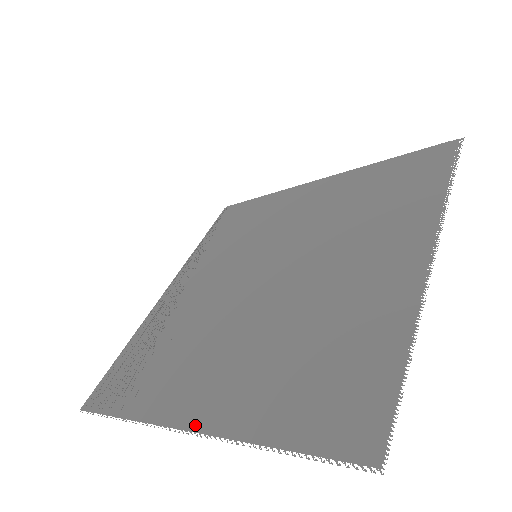
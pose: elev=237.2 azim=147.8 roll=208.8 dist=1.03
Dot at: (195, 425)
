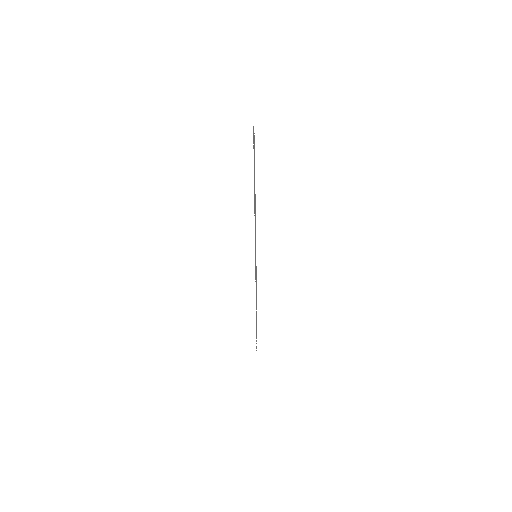
Dot at: occluded
